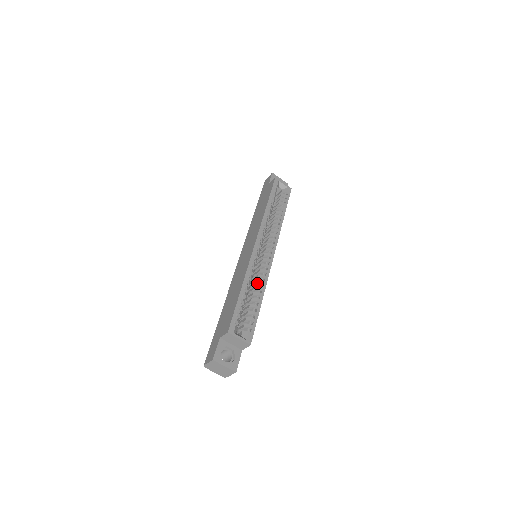
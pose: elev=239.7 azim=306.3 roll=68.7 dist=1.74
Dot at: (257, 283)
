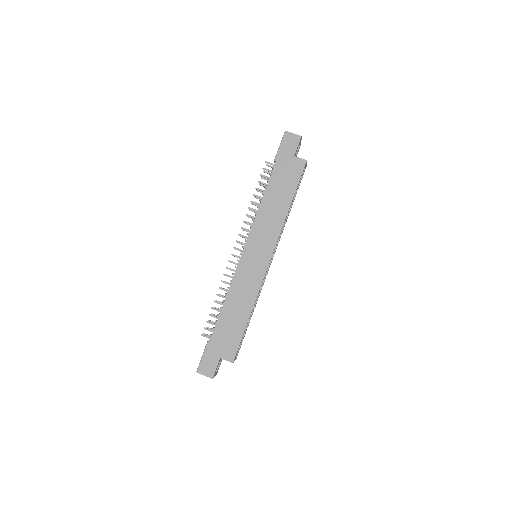
Dot at: occluded
